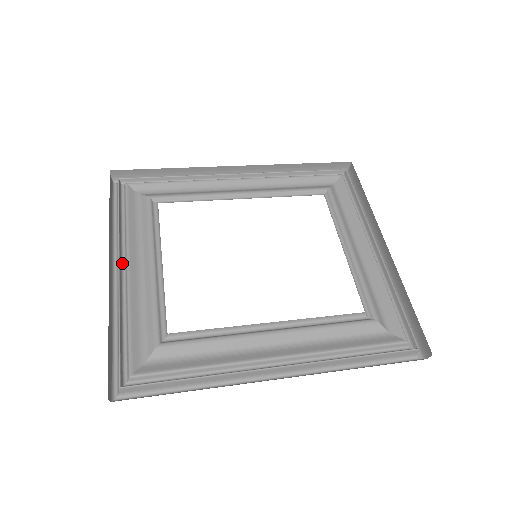
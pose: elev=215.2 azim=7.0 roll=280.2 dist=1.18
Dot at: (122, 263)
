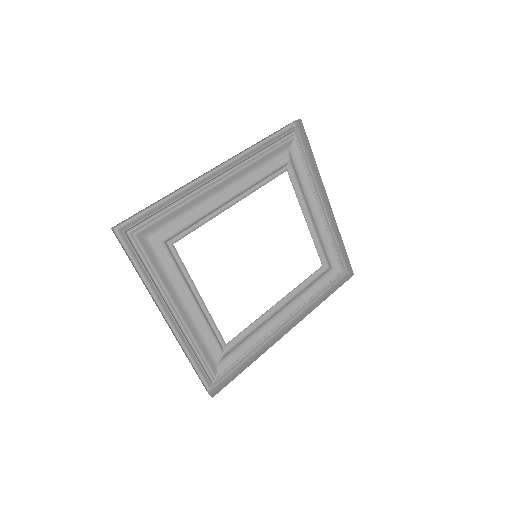
Dot at: (169, 309)
